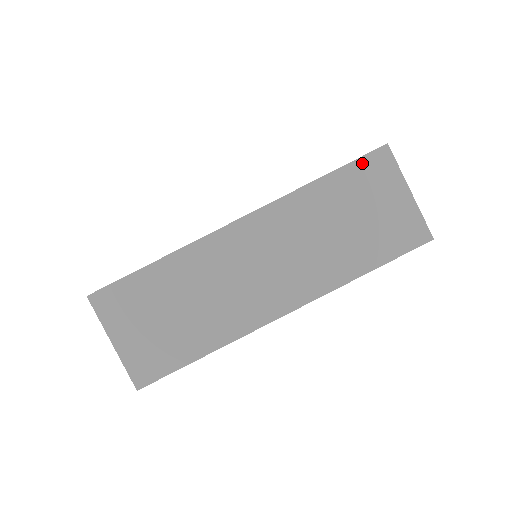
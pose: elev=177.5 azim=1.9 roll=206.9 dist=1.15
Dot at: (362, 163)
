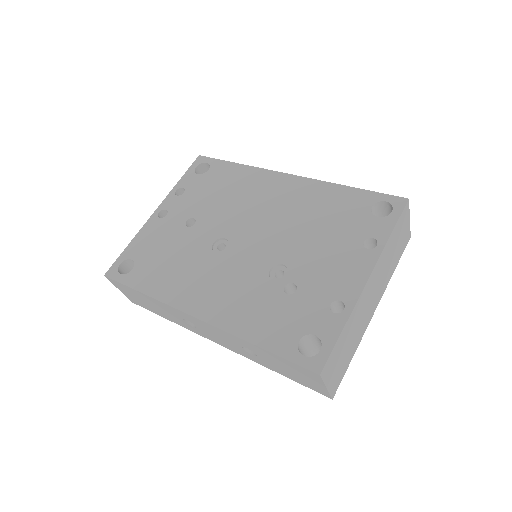
Dot at: (402, 215)
